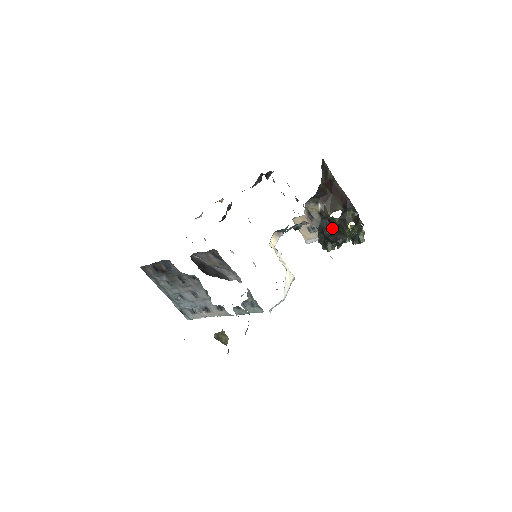
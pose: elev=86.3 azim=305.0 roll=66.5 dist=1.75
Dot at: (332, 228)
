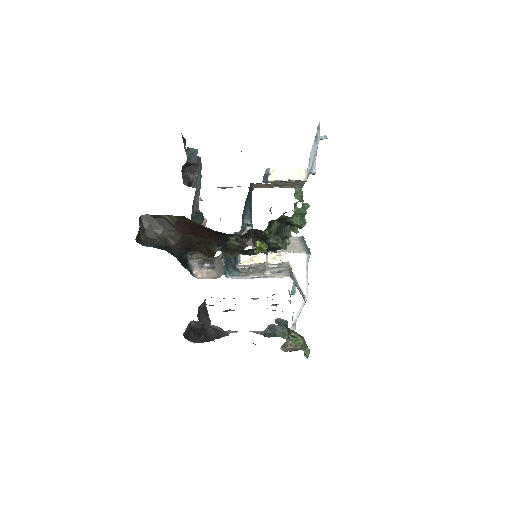
Dot at: (243, 254)
